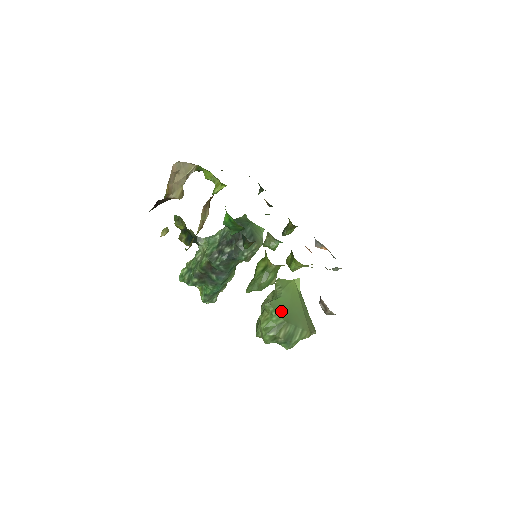
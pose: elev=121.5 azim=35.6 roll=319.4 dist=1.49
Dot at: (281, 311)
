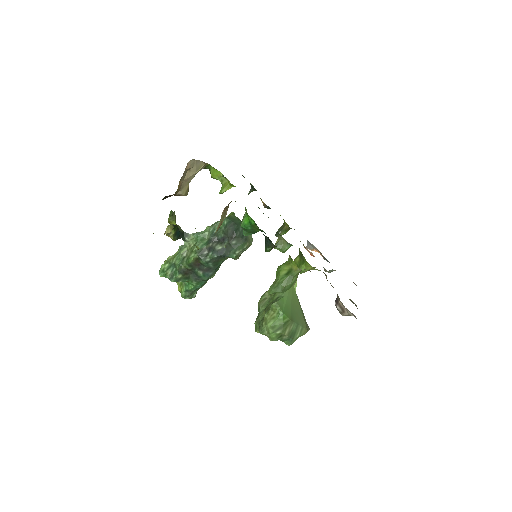
Dot at: (286, 310)
